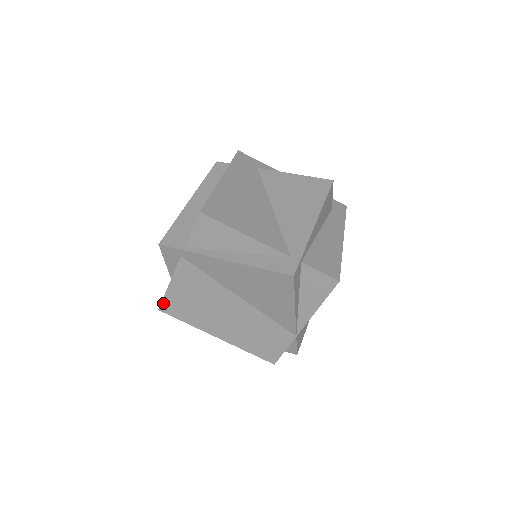
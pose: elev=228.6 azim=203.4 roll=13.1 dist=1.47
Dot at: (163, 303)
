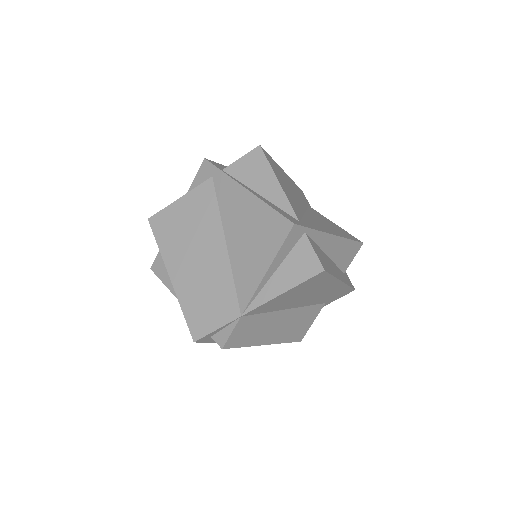
Dot at: (158, 214)
